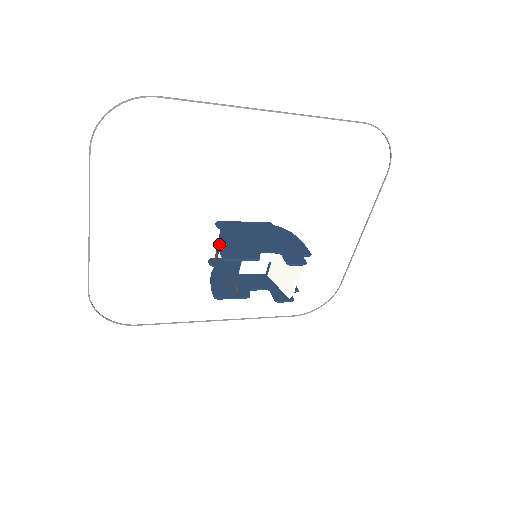
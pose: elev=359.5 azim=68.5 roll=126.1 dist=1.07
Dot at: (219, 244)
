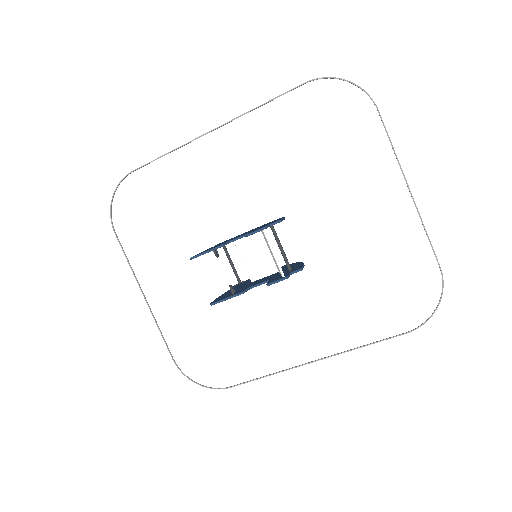
Dot at: occluded
